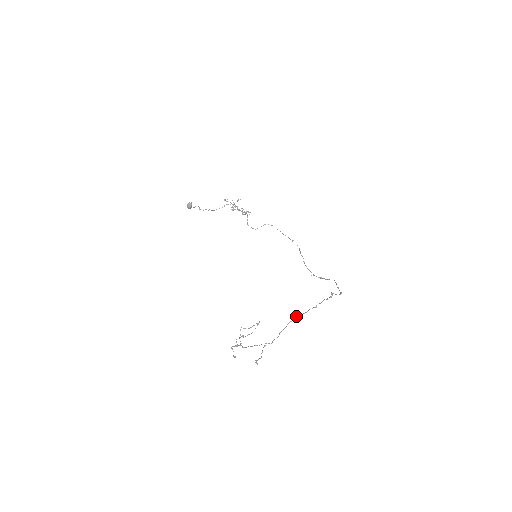
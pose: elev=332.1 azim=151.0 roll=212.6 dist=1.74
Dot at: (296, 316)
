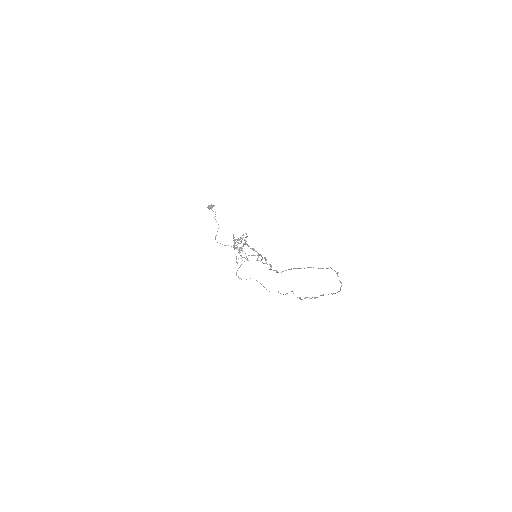
Dot at: (300, 268)
